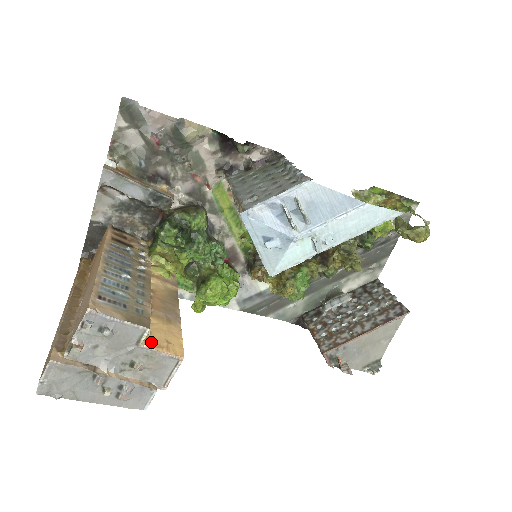
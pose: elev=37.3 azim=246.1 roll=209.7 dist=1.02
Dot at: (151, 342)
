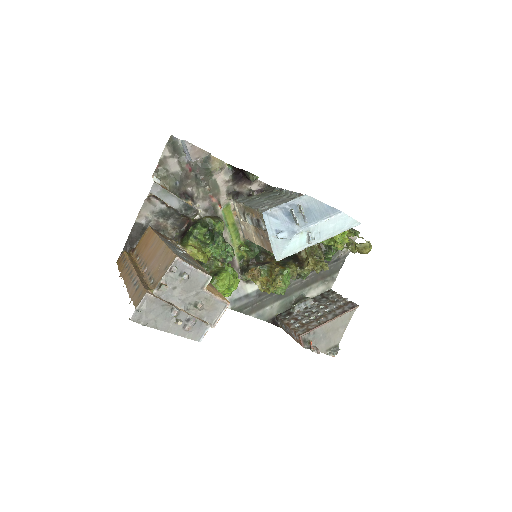
Dot at: (209, 290)
